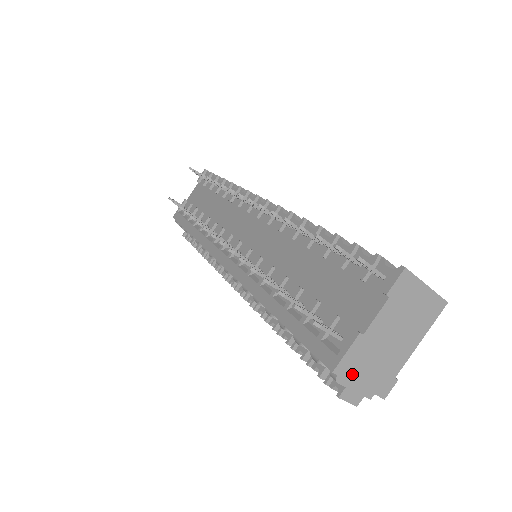
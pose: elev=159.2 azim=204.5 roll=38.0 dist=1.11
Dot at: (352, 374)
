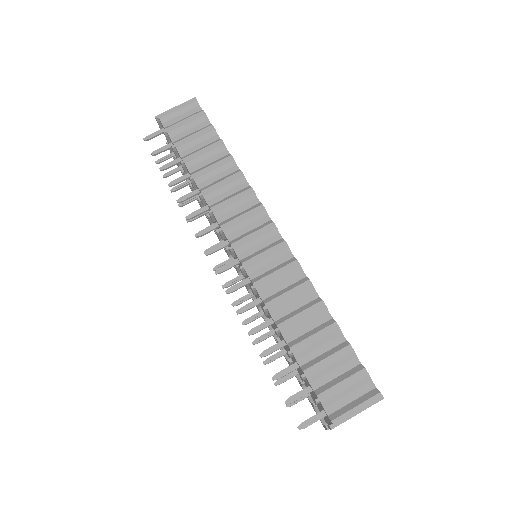
Dot at: occluded
